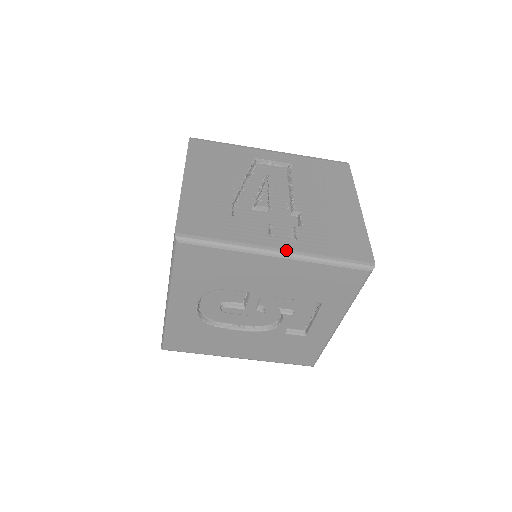
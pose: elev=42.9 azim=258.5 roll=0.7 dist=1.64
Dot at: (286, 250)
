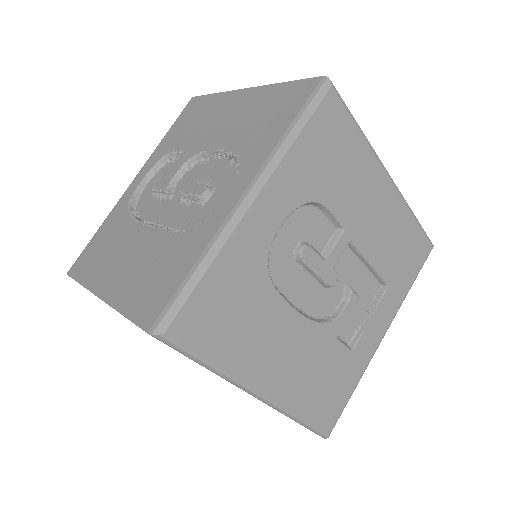
Dot at: occluded
